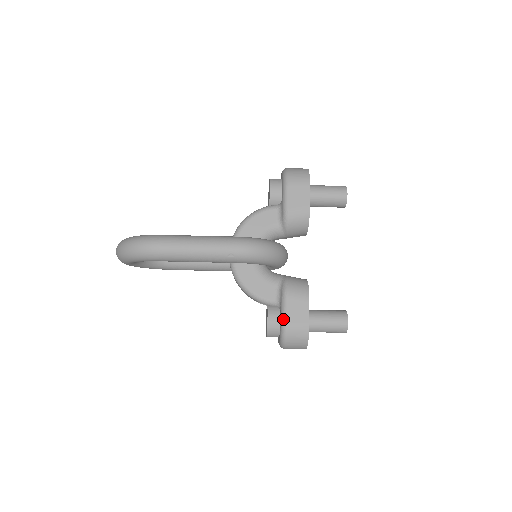
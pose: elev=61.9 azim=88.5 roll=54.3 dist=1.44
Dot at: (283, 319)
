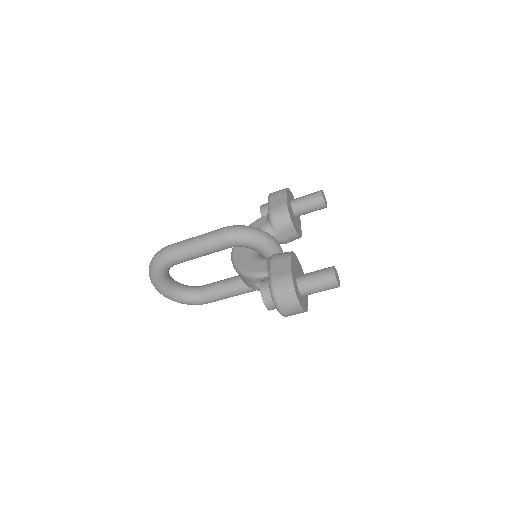
Dot at: (269, 276)
